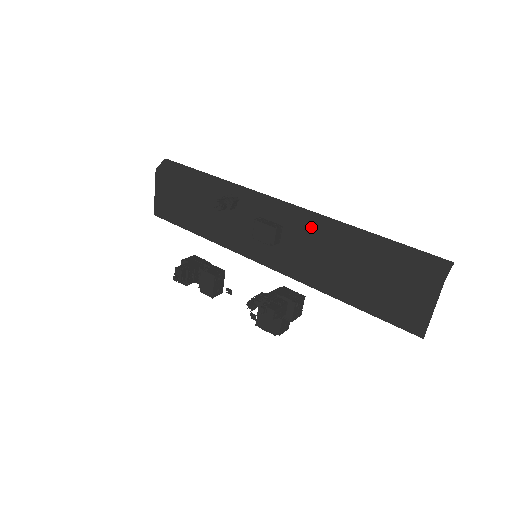
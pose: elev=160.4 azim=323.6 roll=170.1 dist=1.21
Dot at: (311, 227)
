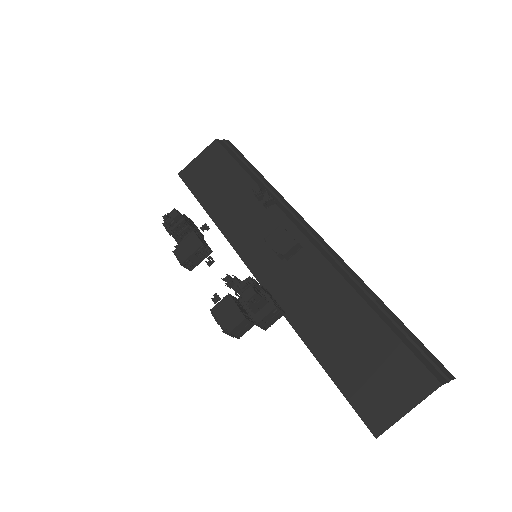
Dot at: (331, 263)
